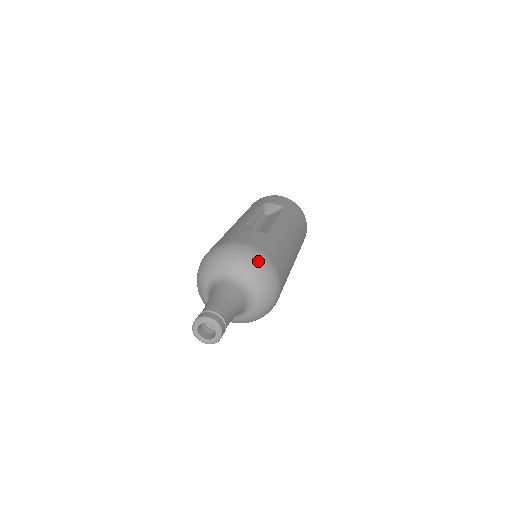
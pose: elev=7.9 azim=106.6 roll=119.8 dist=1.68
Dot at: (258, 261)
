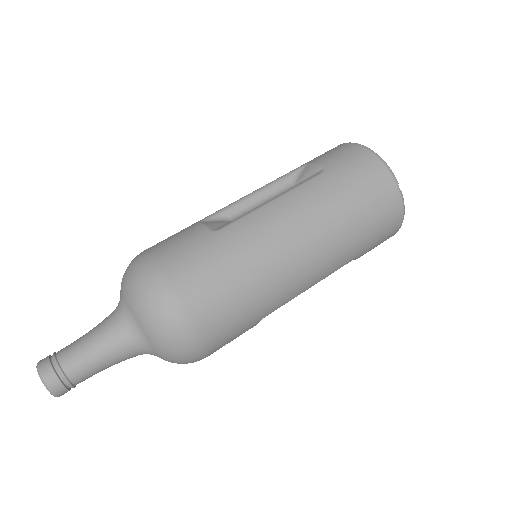
Dot at: (143, 286)
